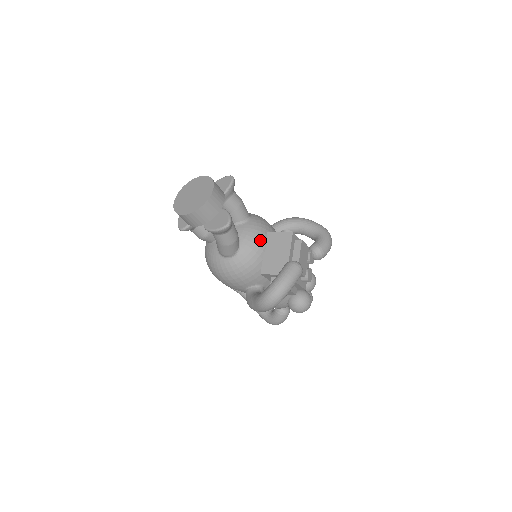
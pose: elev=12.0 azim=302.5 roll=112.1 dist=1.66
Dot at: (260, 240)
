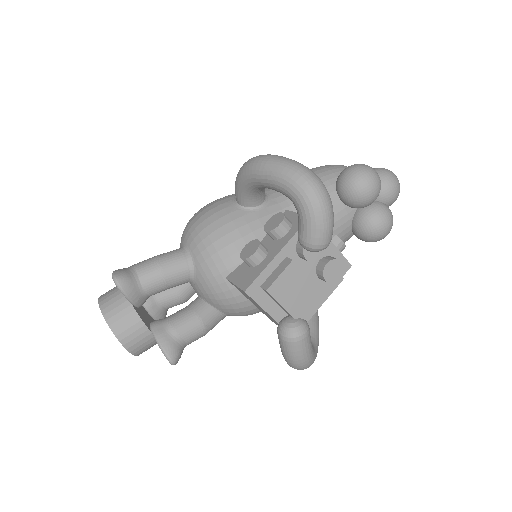
Dot at: (228, 296)
